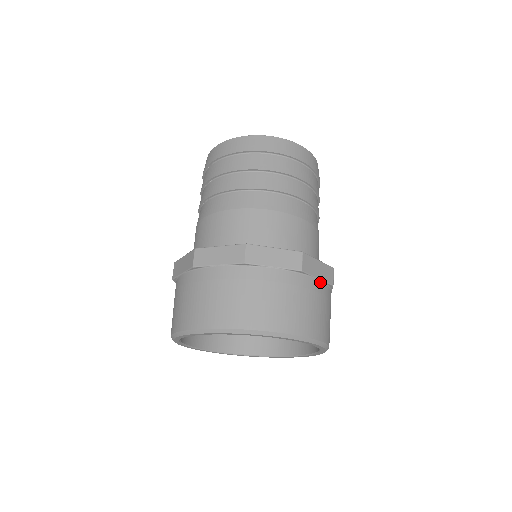
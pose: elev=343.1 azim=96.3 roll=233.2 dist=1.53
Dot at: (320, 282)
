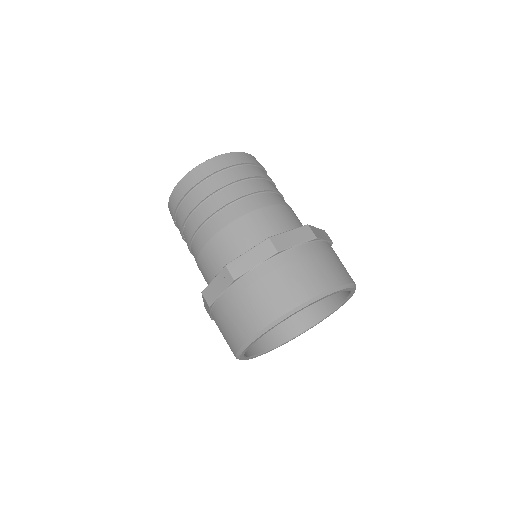
Dot at: occluded
